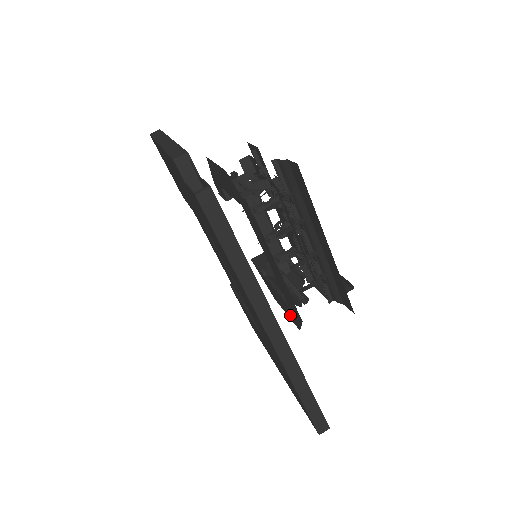
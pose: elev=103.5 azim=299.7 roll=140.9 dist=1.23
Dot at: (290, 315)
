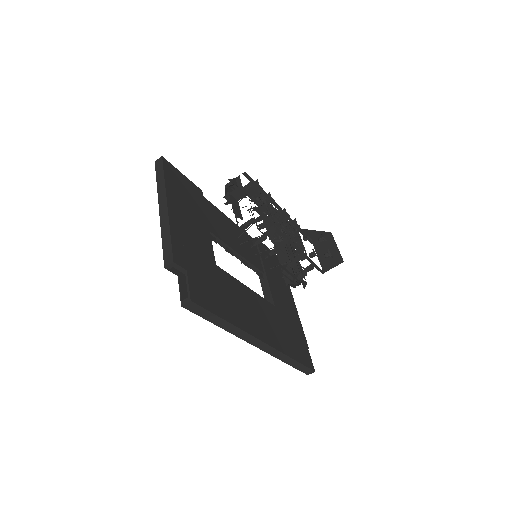
Dot at: occluded
